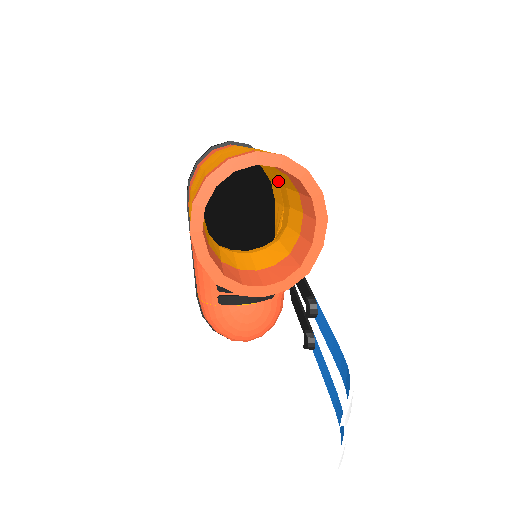
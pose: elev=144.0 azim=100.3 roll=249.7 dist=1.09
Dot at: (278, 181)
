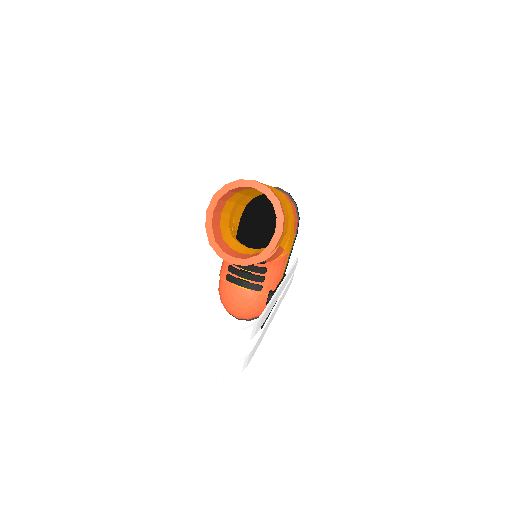
Dot at: occluded
